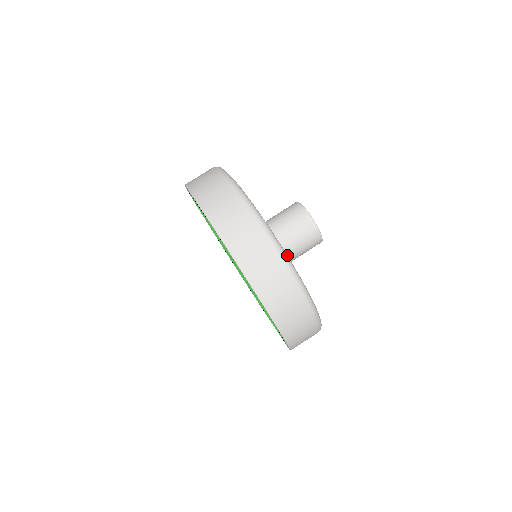
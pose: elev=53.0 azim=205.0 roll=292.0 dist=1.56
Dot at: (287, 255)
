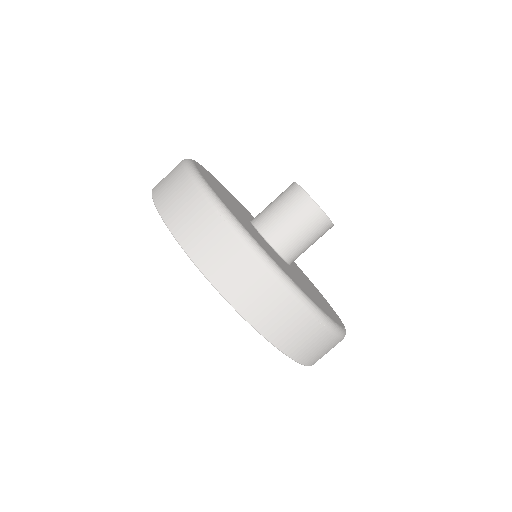
Dot at: occluded
